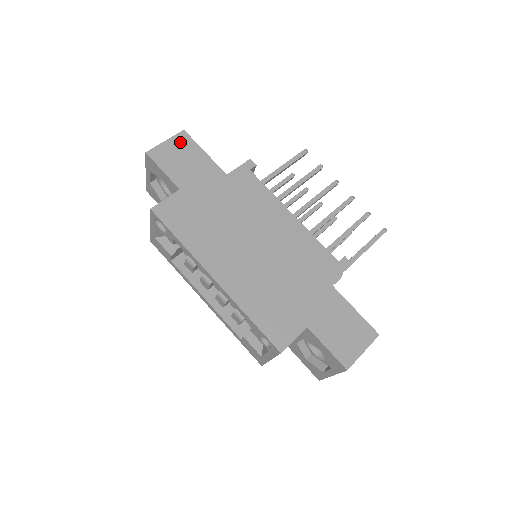
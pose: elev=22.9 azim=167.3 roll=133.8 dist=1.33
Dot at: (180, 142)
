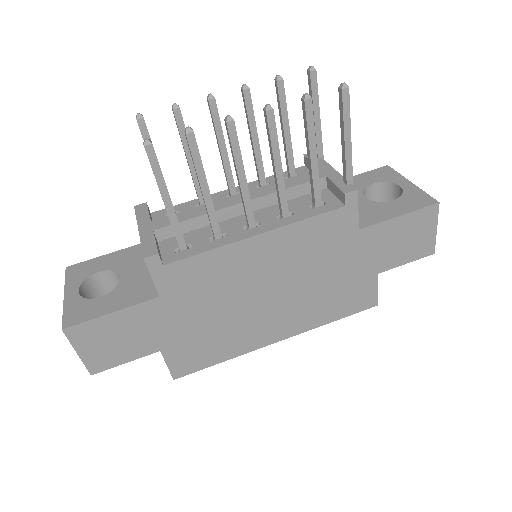
Dot at: (84, 338)
